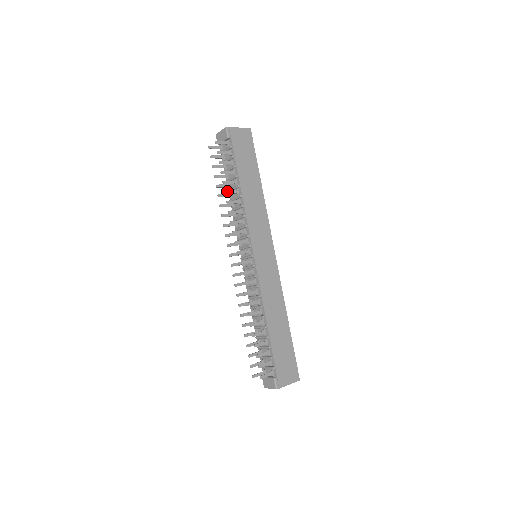
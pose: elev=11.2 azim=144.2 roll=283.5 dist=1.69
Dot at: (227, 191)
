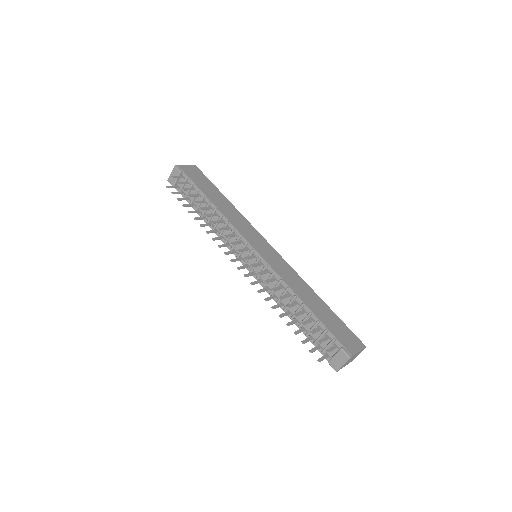
Dot at: (201, 208)
